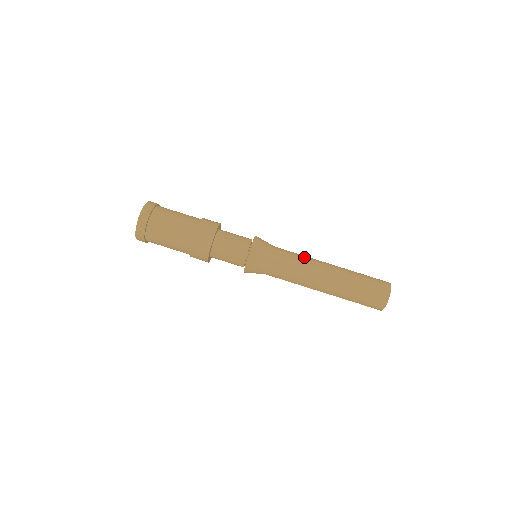
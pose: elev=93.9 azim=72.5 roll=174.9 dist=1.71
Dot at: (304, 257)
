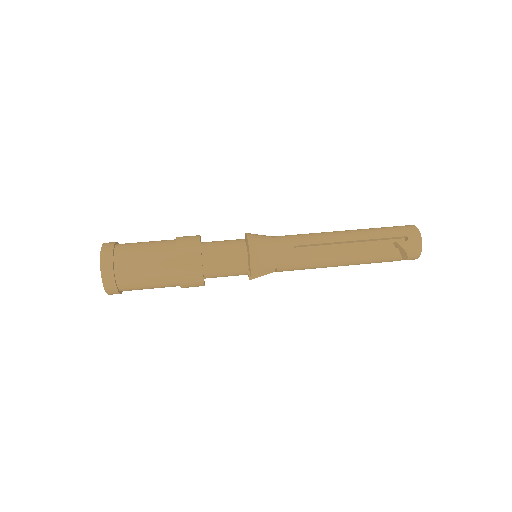
Dot at: occluded
